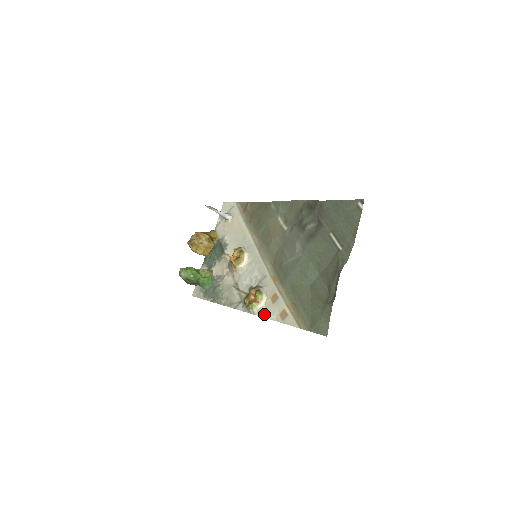
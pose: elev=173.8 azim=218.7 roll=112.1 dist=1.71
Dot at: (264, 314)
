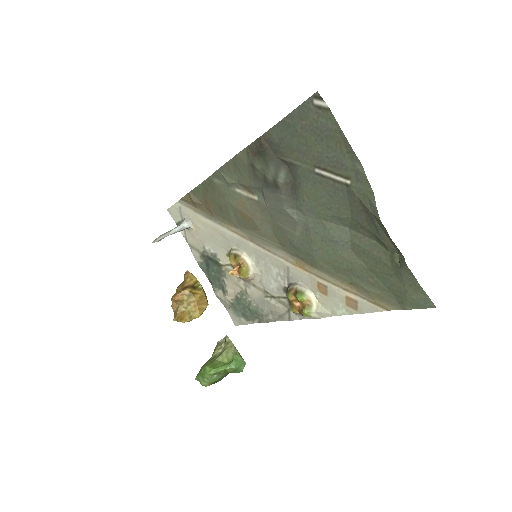
Dot at: (328, 313)
